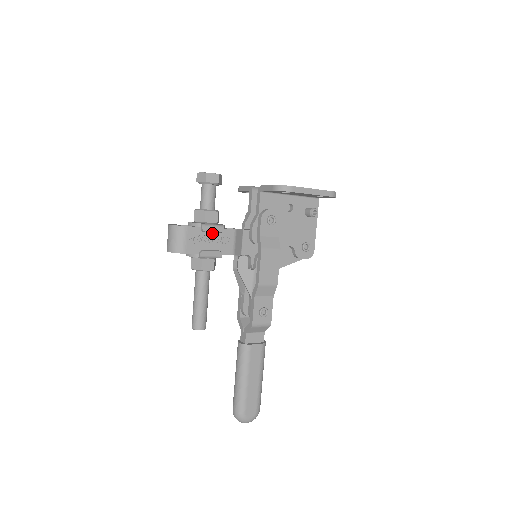
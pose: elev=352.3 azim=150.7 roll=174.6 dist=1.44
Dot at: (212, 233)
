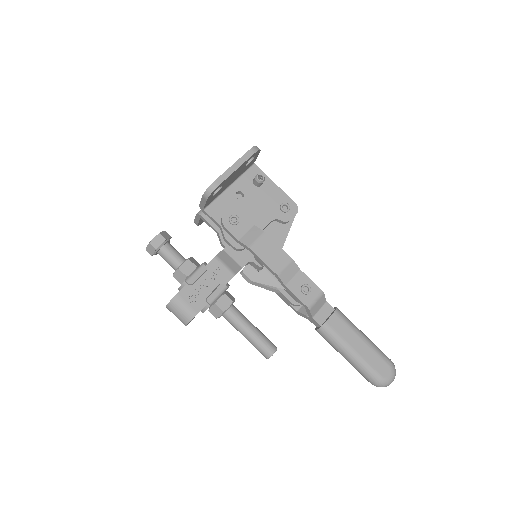
Dot at: (201, 278)
